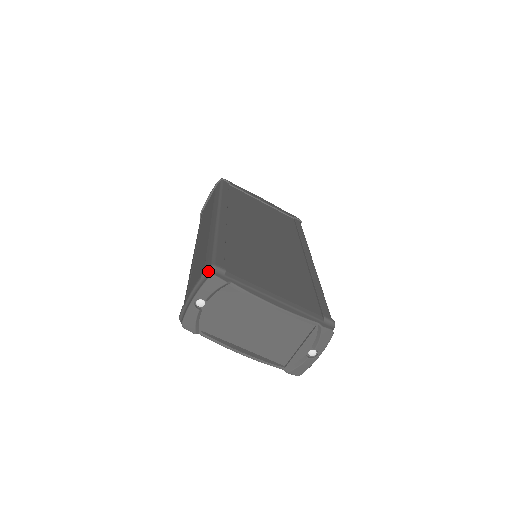
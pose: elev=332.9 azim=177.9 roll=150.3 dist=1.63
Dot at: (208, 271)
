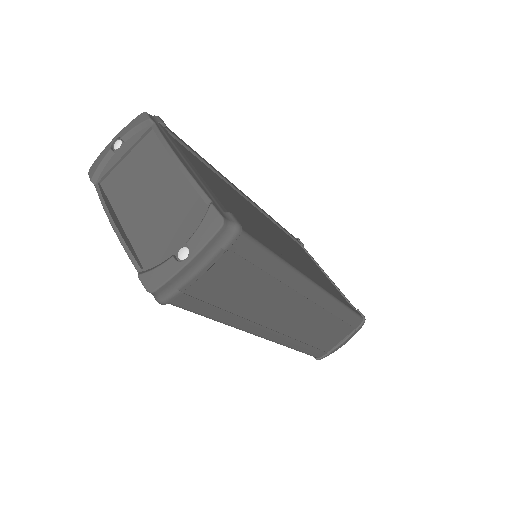
Dot at: occluded
